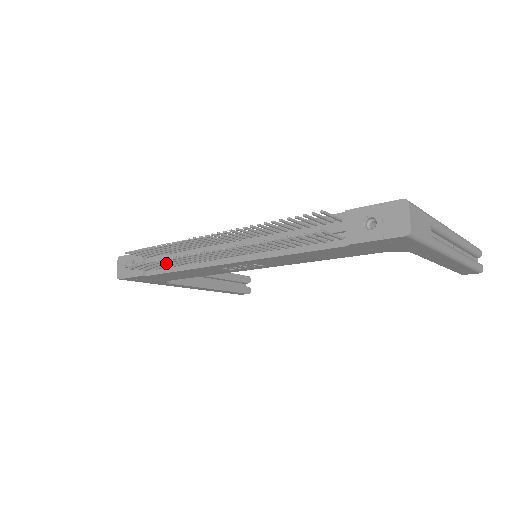
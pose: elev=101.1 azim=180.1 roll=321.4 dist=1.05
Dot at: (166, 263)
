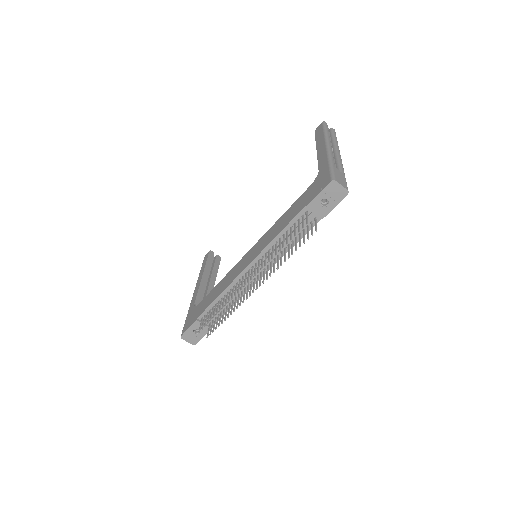
Dot at: (229, 312)
